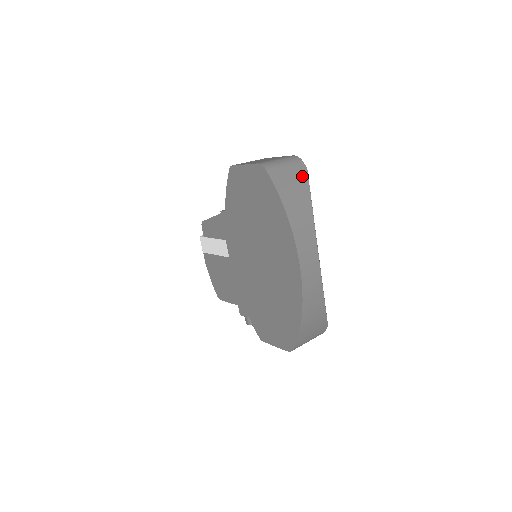
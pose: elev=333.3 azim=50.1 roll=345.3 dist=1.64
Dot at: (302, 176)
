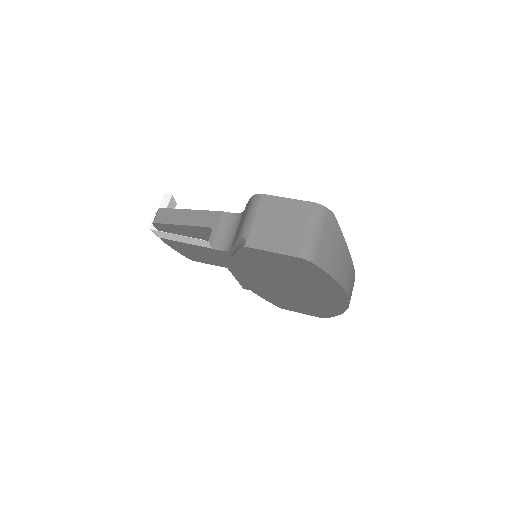
Dot at: (334, 229)
